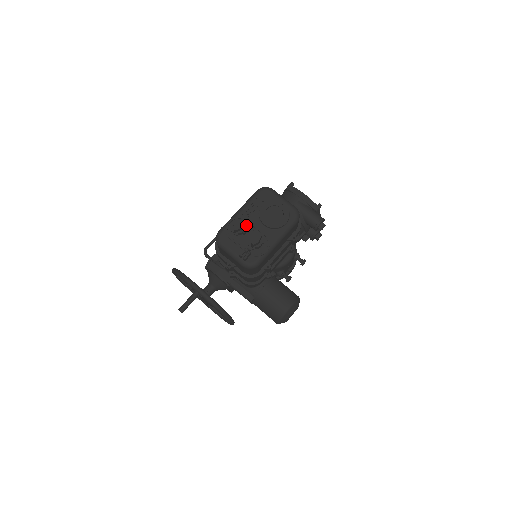
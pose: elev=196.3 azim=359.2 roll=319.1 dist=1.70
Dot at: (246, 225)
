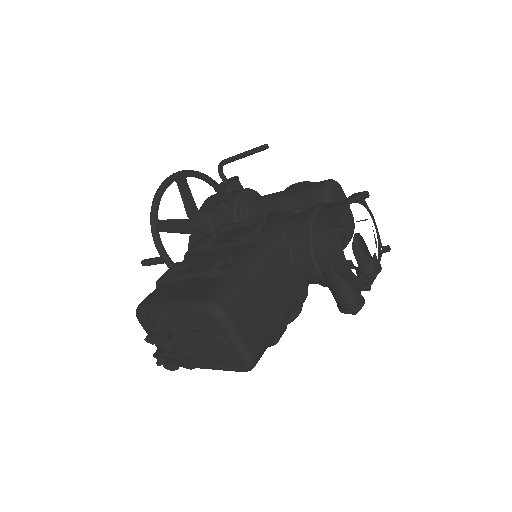
Dot at: (172, 330)
